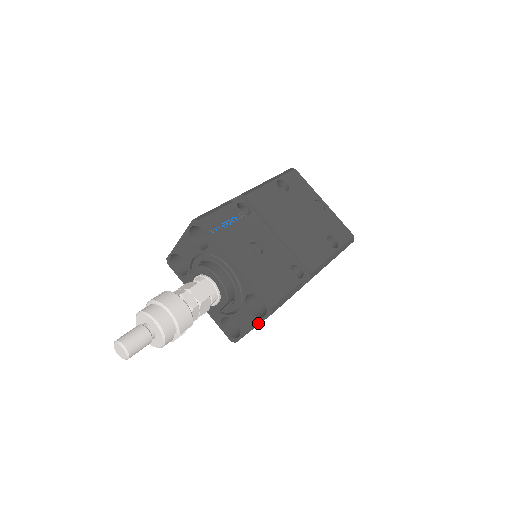
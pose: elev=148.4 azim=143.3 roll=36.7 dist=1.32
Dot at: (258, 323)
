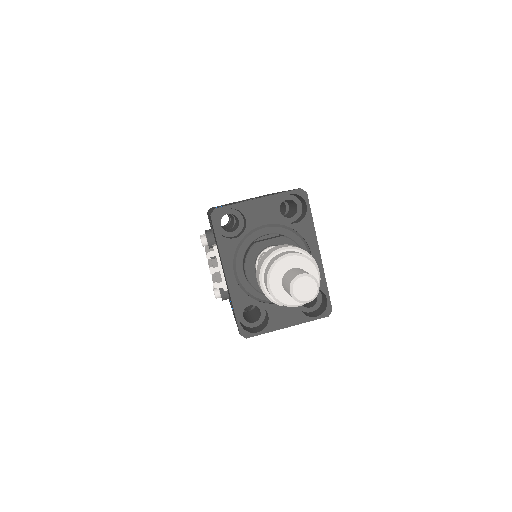
Dot at: (302, 322)
